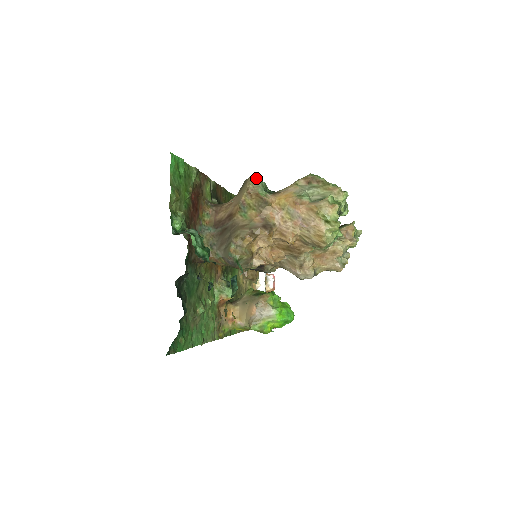
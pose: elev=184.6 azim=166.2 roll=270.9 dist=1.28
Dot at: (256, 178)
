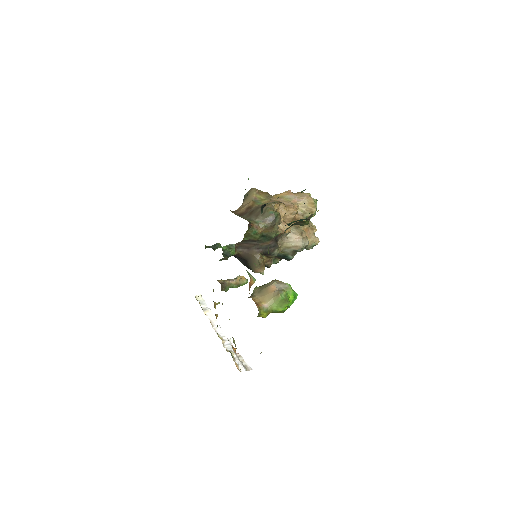
Dot at: occluded
